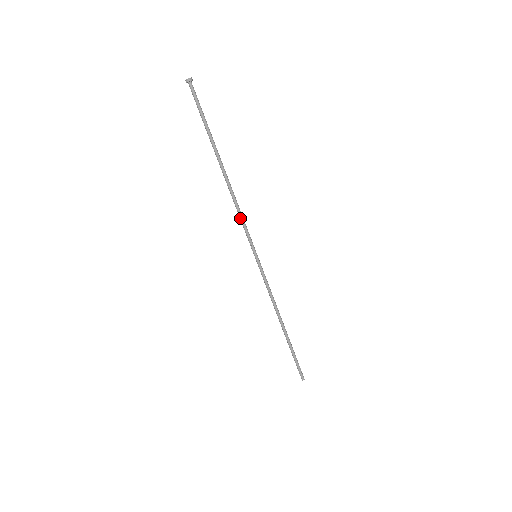
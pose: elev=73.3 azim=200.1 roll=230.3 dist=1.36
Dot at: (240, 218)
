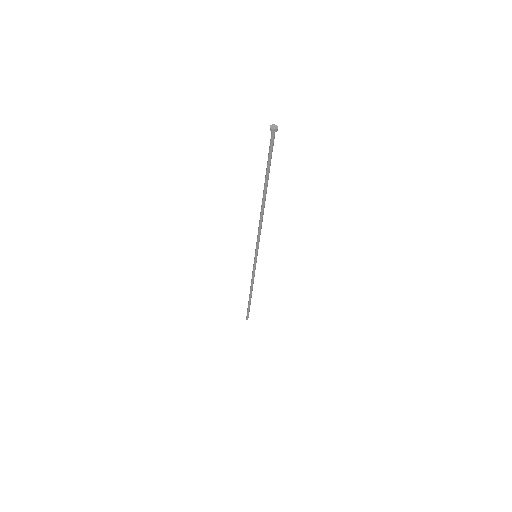
Dot at: (258, 233)
